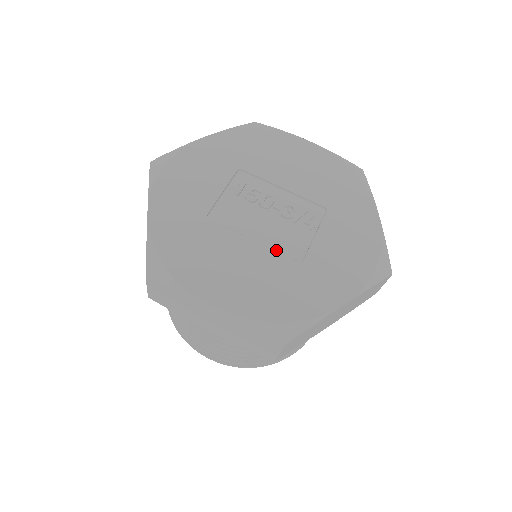
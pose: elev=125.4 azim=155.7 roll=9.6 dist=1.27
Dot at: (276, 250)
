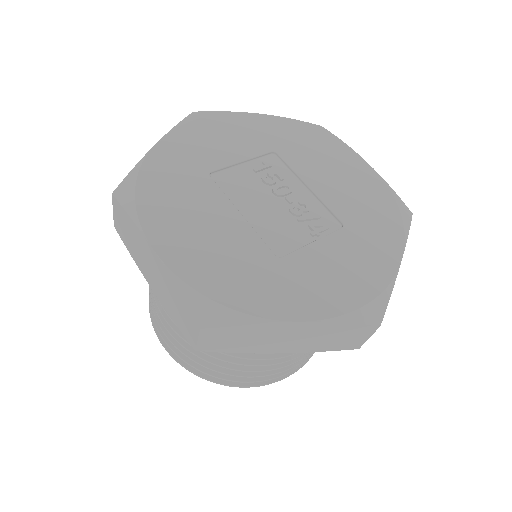
Dot at: (259, 235)
